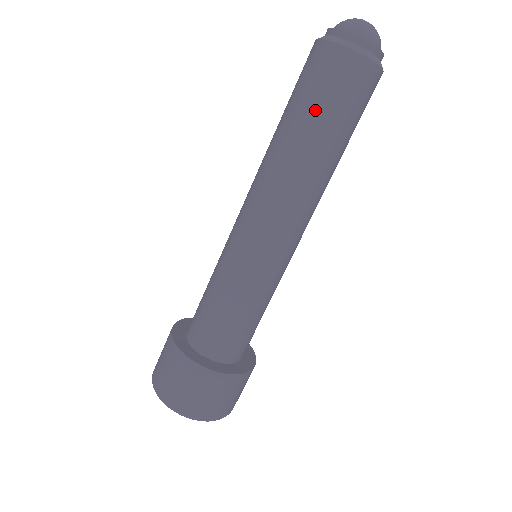
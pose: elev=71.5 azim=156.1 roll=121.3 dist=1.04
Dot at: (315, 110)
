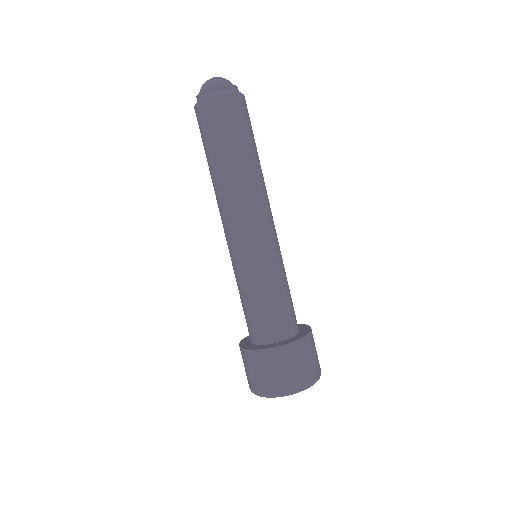
Dot at: (218, 142)
